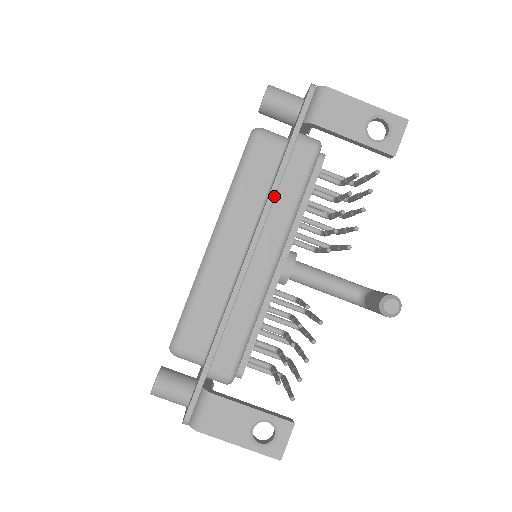
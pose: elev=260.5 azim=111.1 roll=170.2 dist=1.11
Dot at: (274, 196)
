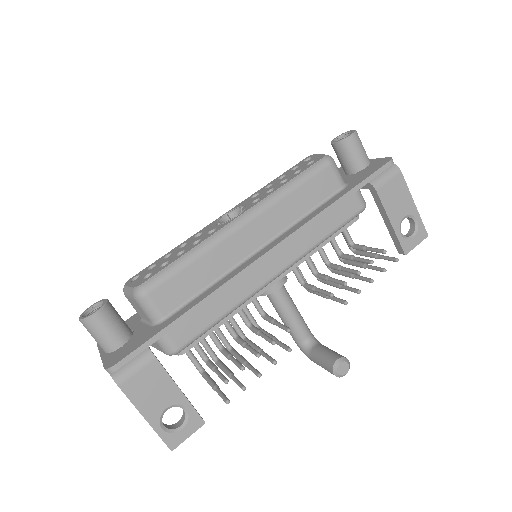
Dot at: (315, 221)
